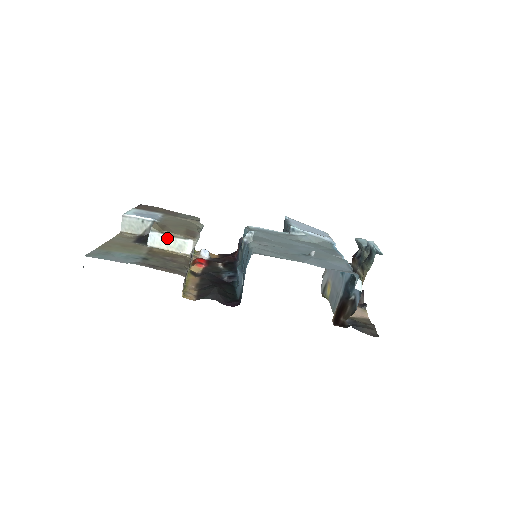
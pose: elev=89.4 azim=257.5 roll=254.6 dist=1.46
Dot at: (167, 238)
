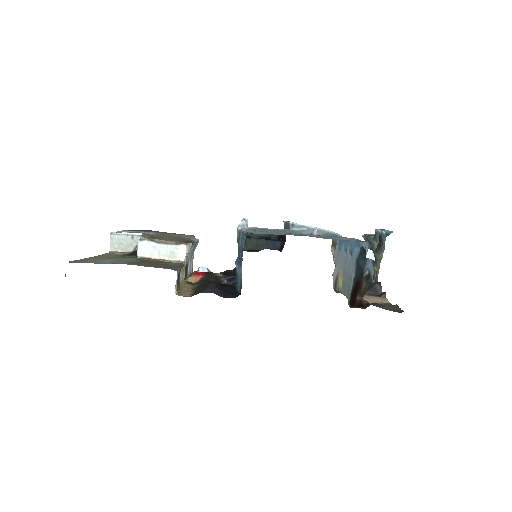
Dot at: (158, 246)
